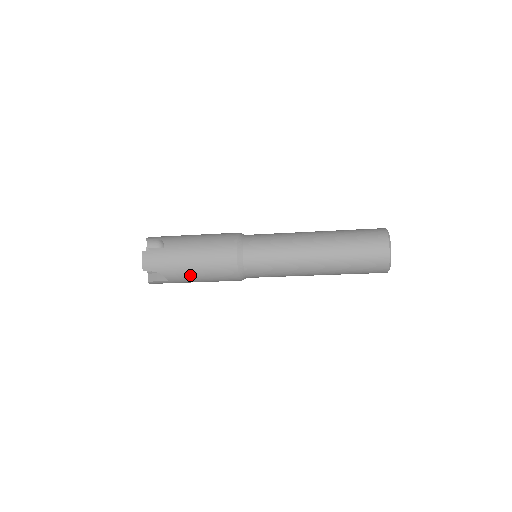
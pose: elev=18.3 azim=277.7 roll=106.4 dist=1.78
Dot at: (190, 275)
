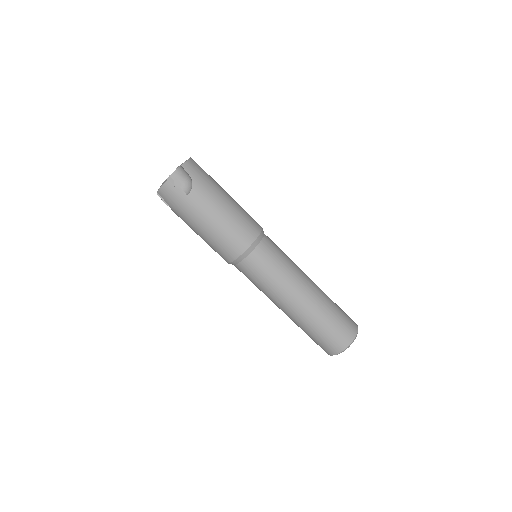
Dot at: (213, 208)
